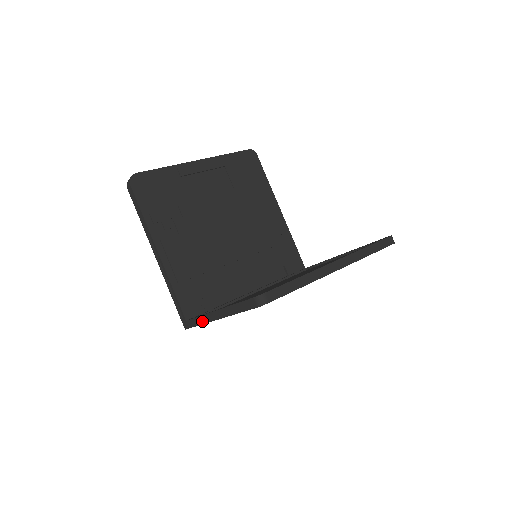
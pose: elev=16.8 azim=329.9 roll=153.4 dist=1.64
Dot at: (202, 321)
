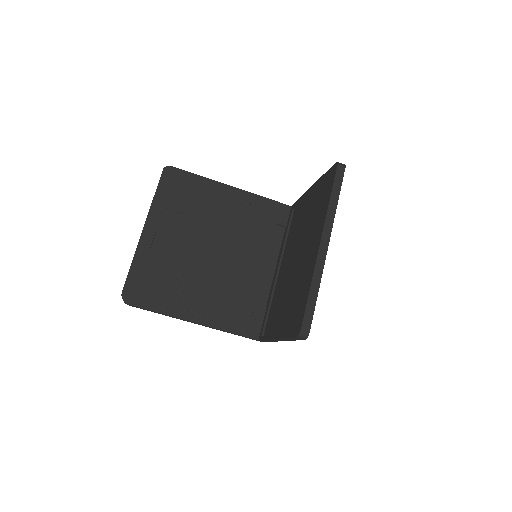
Dot at: (271, 341)
